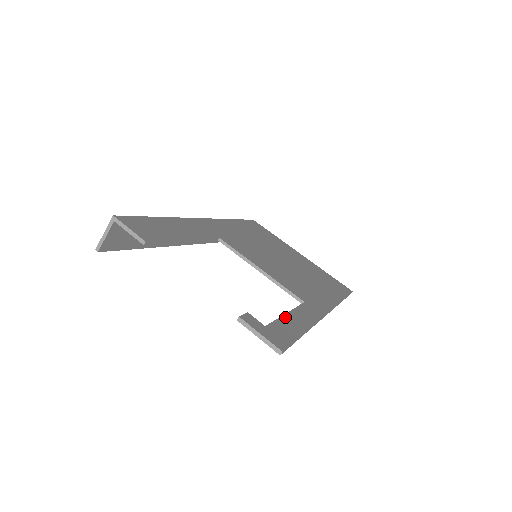
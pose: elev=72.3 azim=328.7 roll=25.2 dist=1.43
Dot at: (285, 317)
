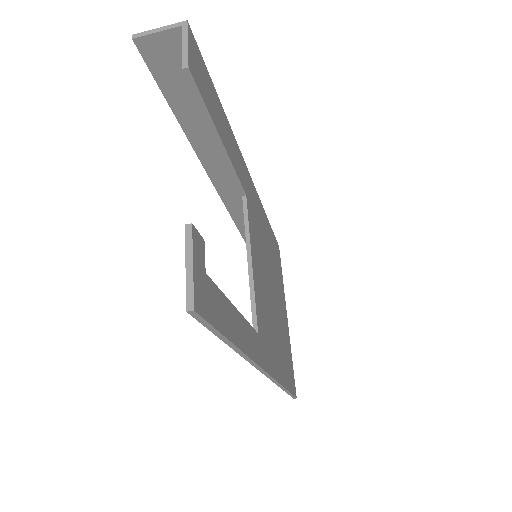
Dot at: (231, 306)
